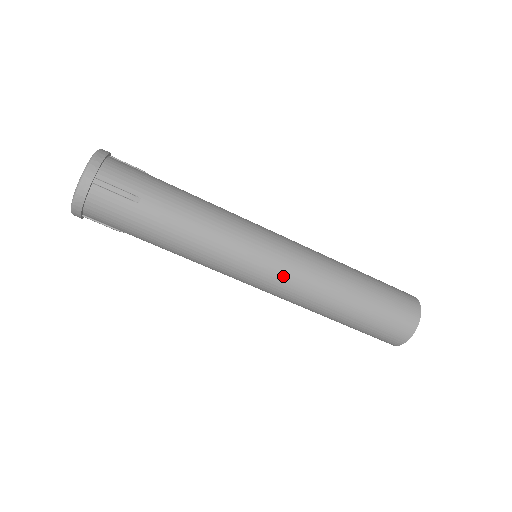
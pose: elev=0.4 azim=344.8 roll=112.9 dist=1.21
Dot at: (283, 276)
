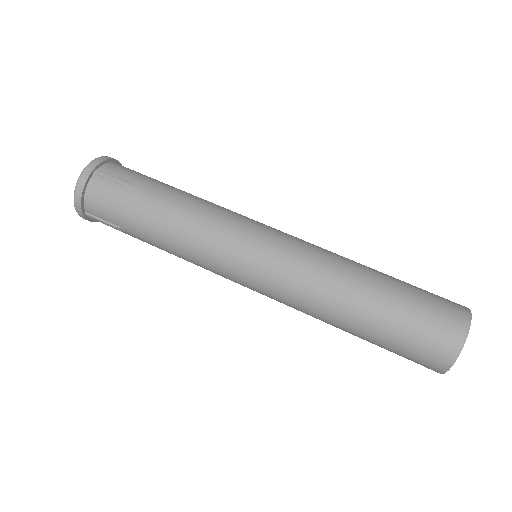
Dot at: (279, 262)
